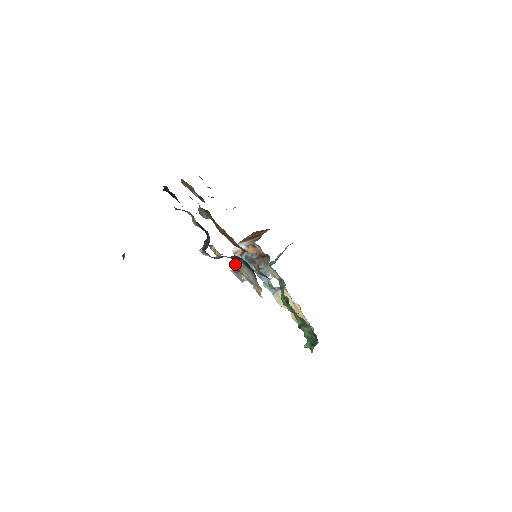
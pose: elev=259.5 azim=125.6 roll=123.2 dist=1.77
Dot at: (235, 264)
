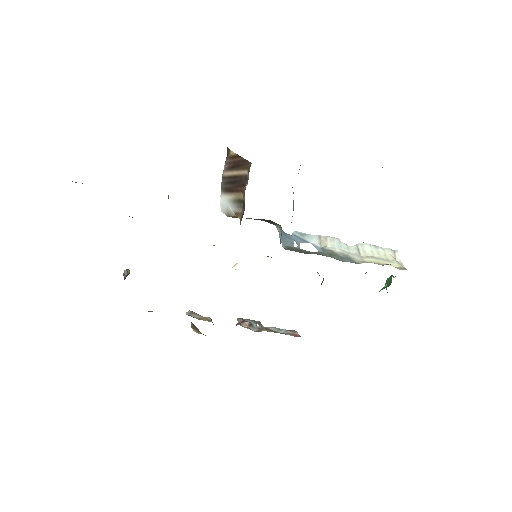
Dot at: occluded
